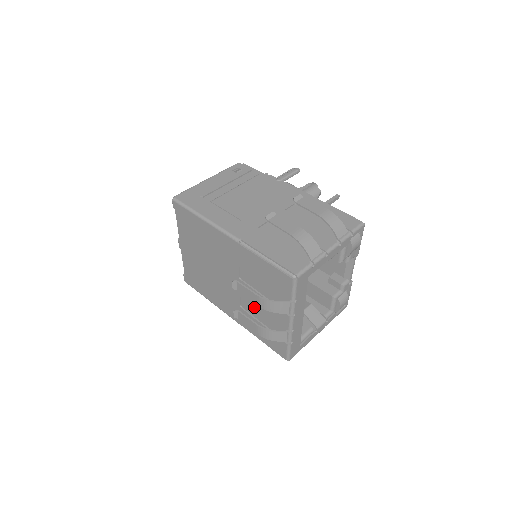
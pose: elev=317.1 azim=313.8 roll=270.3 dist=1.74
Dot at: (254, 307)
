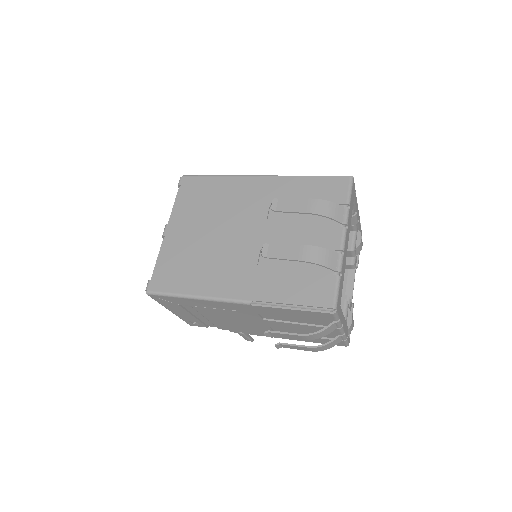
Dot at: occluded
